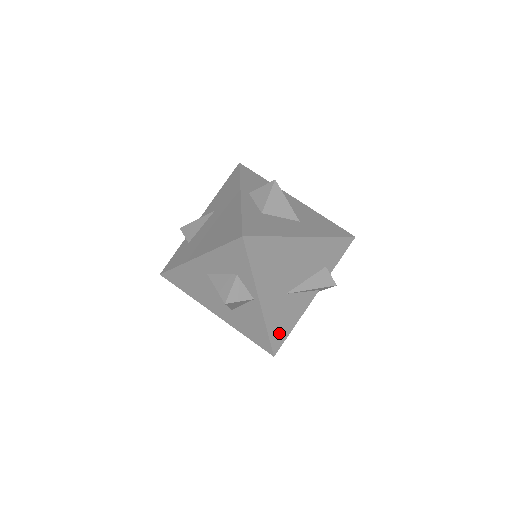
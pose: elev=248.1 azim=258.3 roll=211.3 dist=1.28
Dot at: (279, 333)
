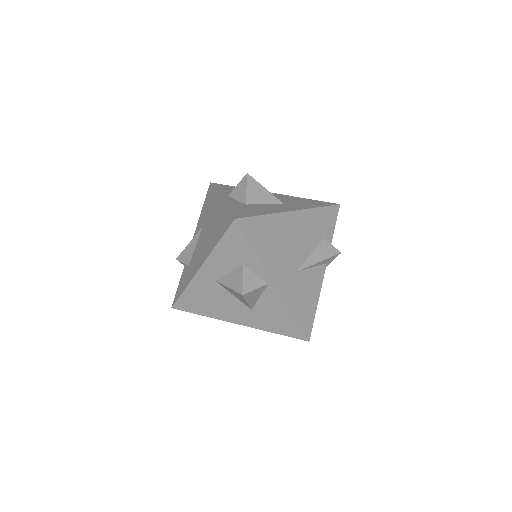
Dot at: (305, 315)
